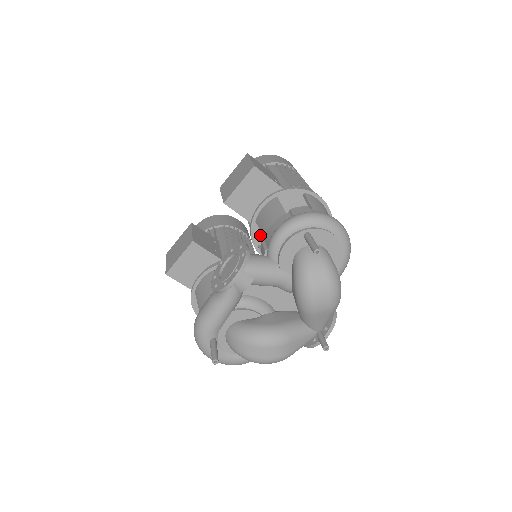
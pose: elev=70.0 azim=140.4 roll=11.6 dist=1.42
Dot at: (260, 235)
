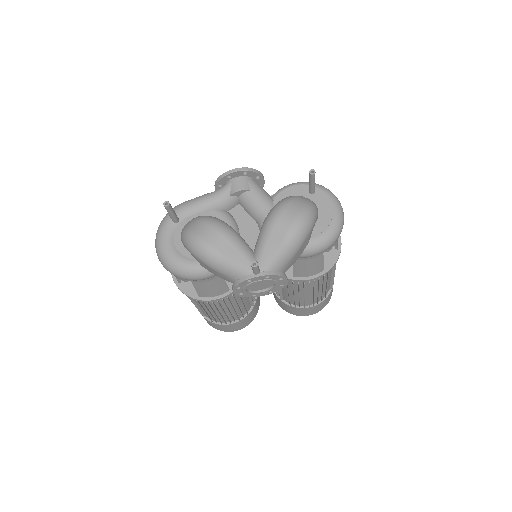
Dot at: occluded
